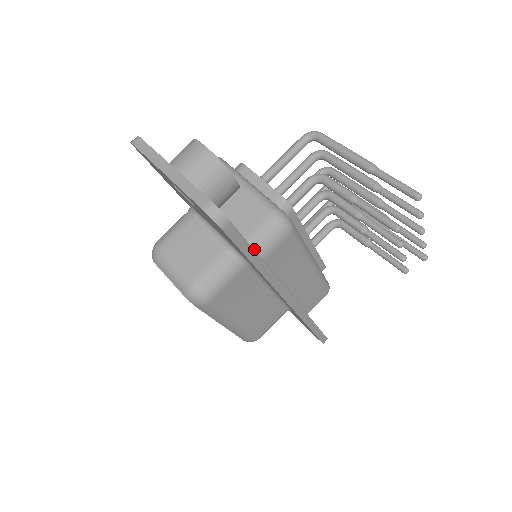
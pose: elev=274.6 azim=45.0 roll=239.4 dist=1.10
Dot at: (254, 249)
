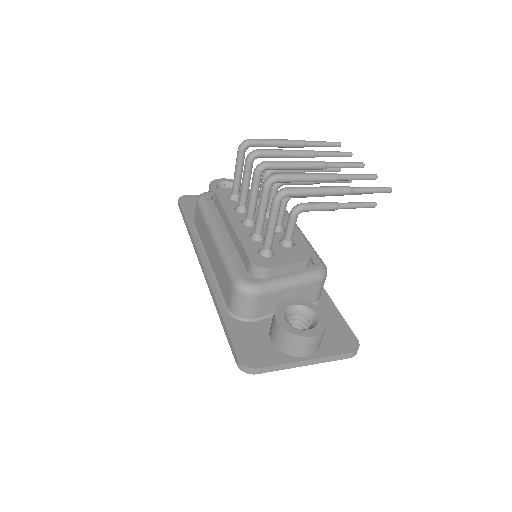
Dot at: (319, 298)
